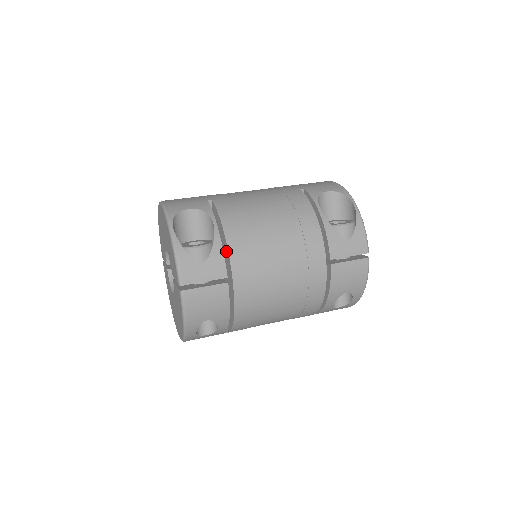
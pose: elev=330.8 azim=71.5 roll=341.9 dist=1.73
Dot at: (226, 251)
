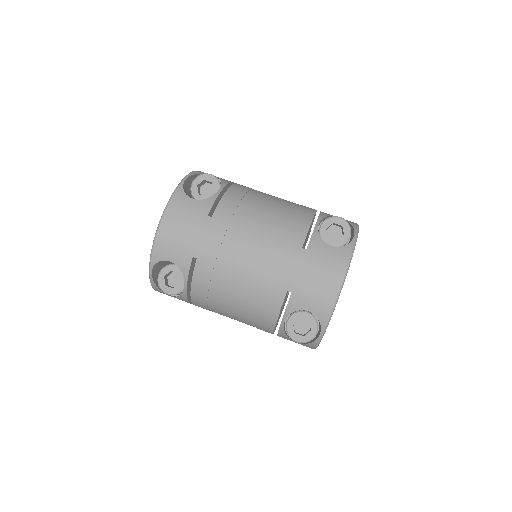
Dot at: occluded
